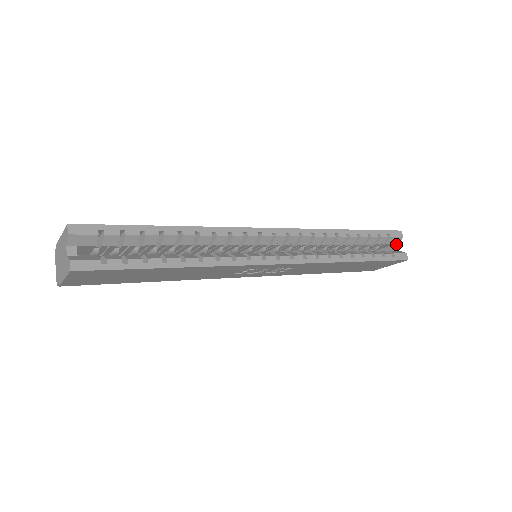
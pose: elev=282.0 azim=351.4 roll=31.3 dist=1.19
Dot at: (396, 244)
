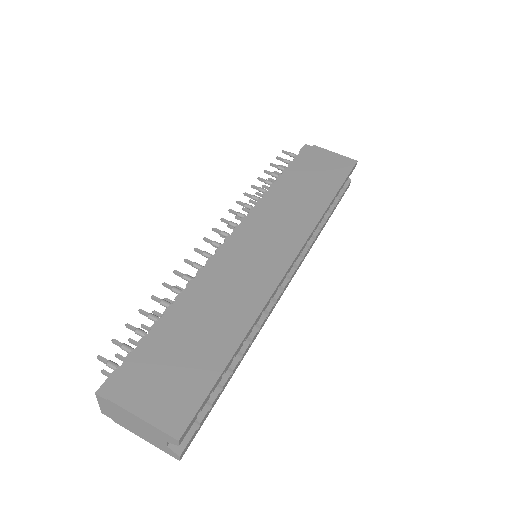
Dot at: occluded
